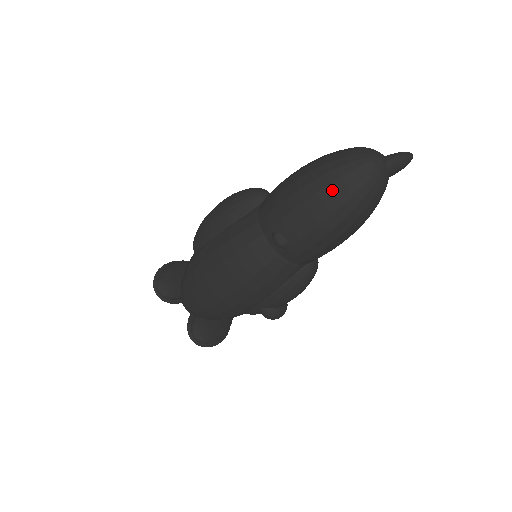
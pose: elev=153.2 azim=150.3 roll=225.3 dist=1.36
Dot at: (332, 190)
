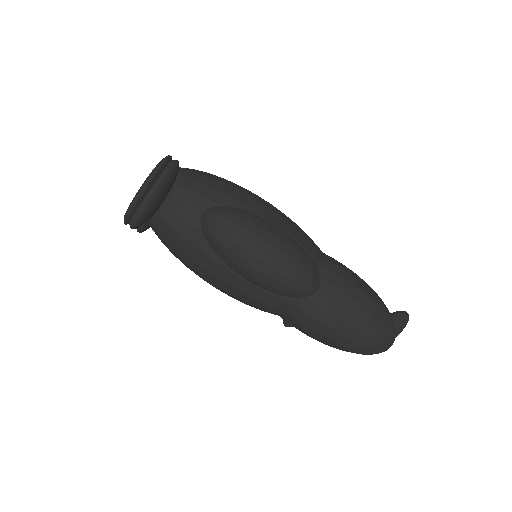
Dot at: occluded
